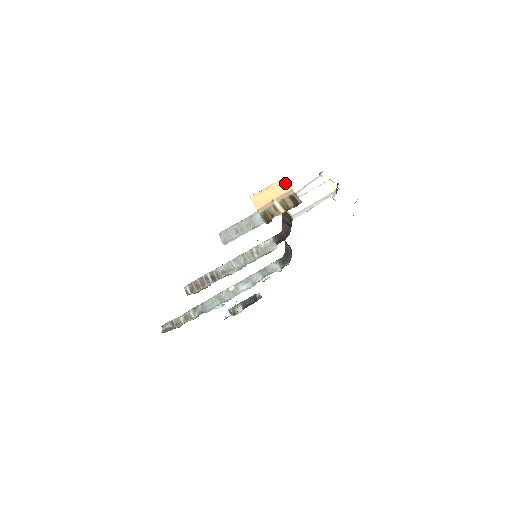
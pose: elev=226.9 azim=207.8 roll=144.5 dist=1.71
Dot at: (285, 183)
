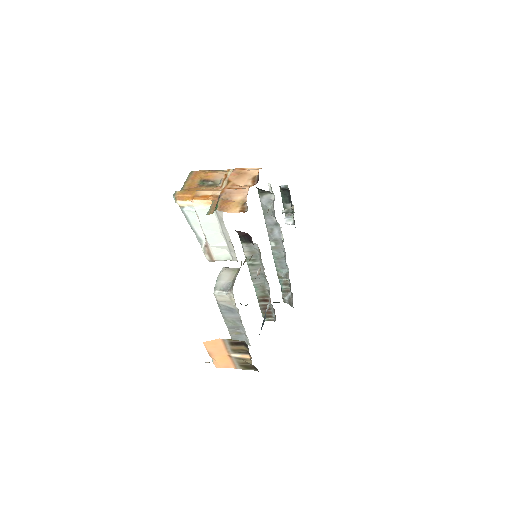
Dot at: (210, 342)
